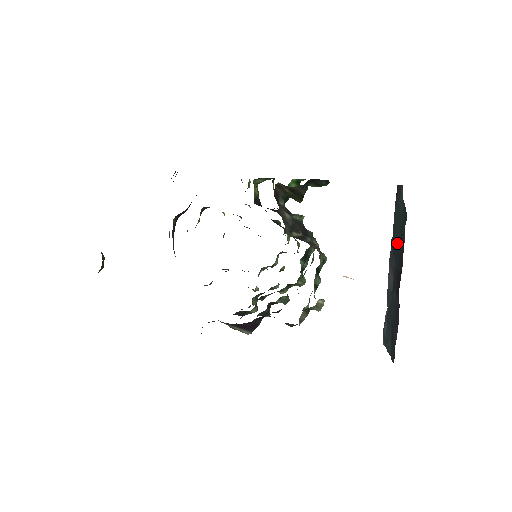
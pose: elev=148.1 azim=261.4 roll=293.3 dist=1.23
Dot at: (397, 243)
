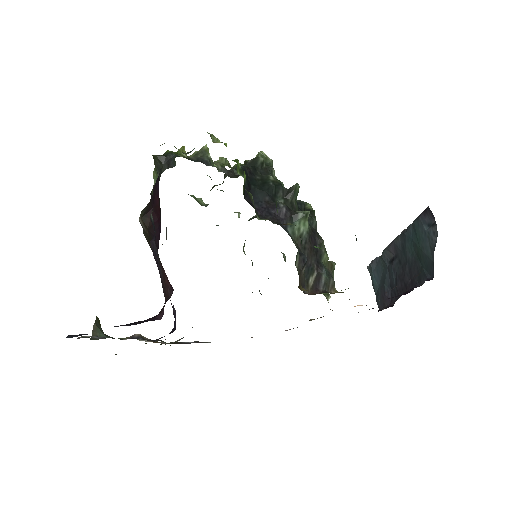
Dot at: (410, 252)
